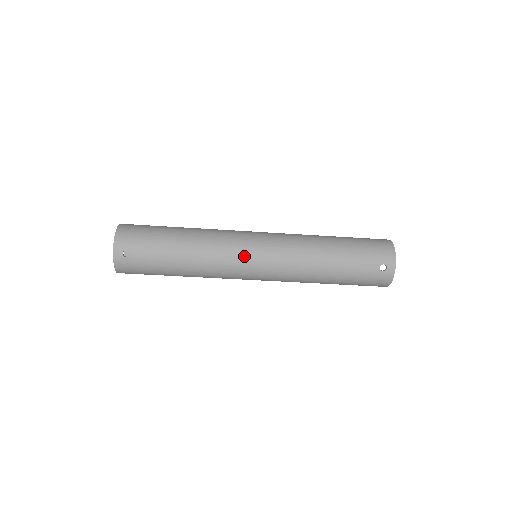
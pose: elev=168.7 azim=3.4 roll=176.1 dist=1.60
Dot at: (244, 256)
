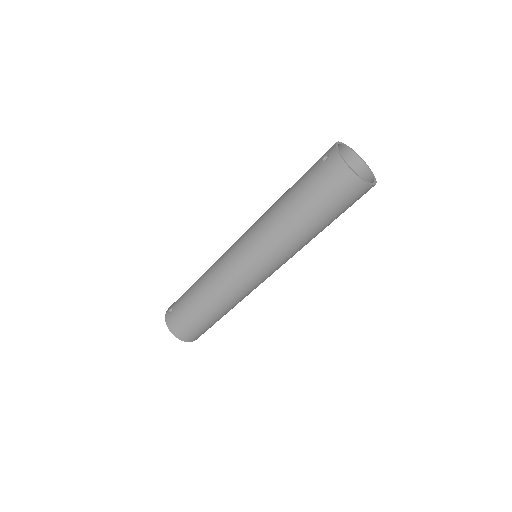
Dot at: (229, 251)
